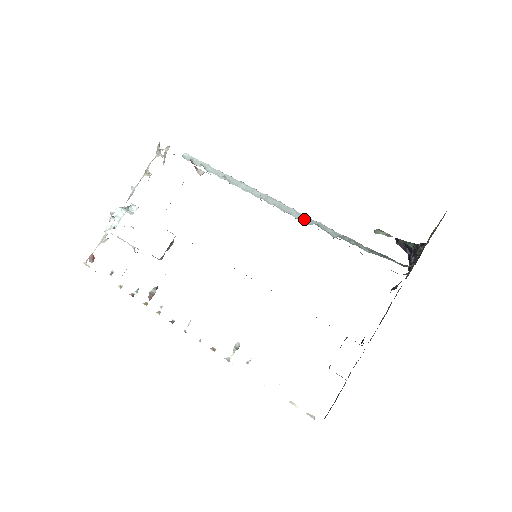
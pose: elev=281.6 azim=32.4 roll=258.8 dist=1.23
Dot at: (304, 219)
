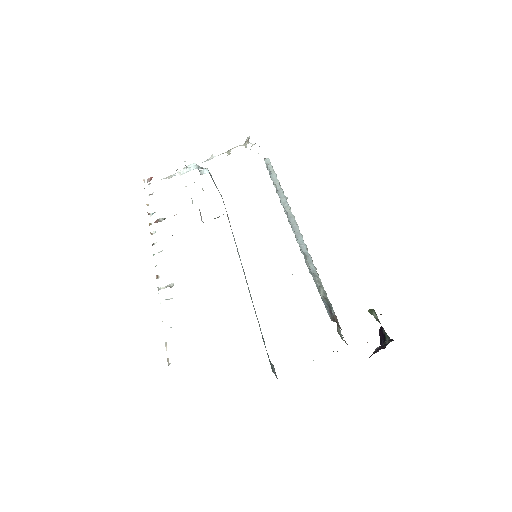
Dot at: (302, 247)
